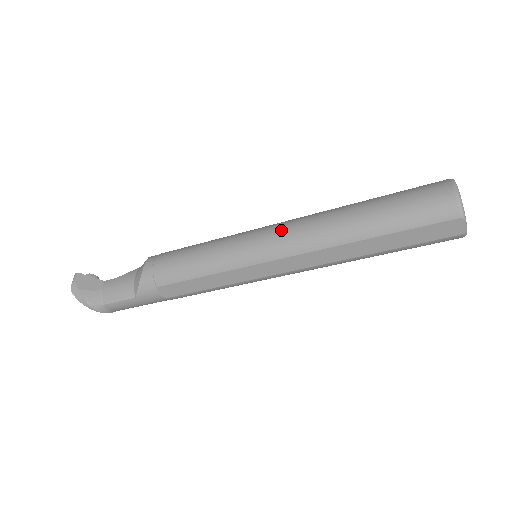
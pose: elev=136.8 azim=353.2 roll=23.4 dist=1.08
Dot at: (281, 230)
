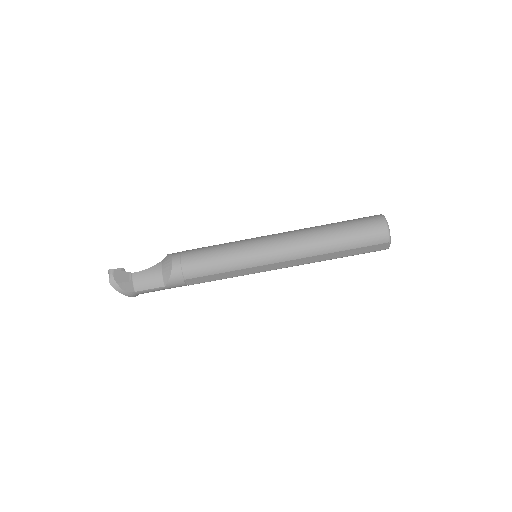
Dot at: (280, 243)
